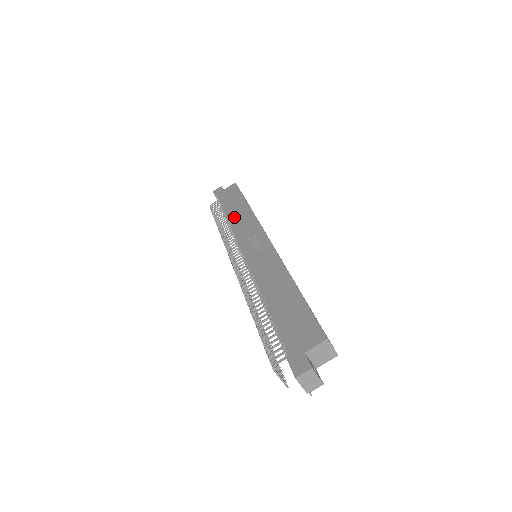
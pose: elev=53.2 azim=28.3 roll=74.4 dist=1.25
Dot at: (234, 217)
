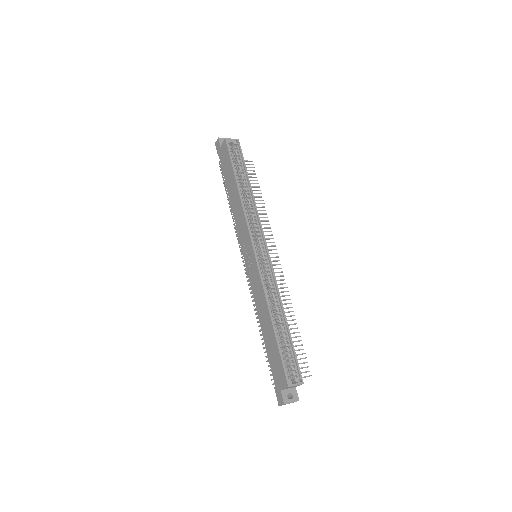
Dot at: (233, 203)
